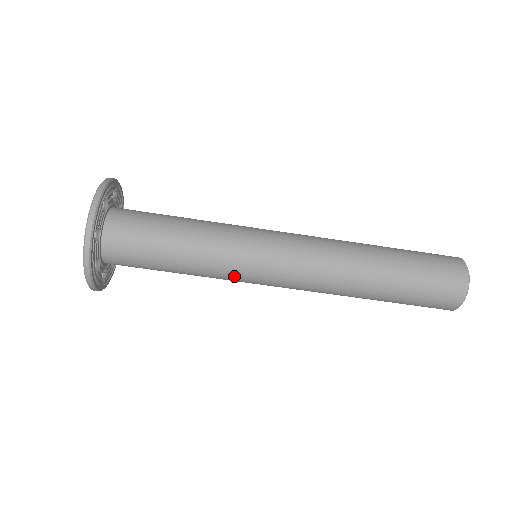
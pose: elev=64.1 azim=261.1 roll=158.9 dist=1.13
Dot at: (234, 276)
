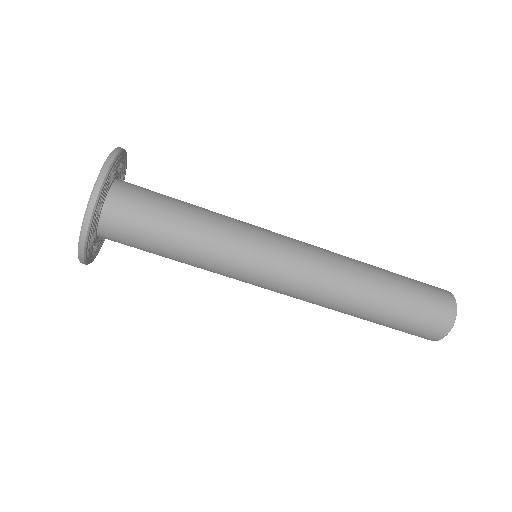
Dot at: occluded
